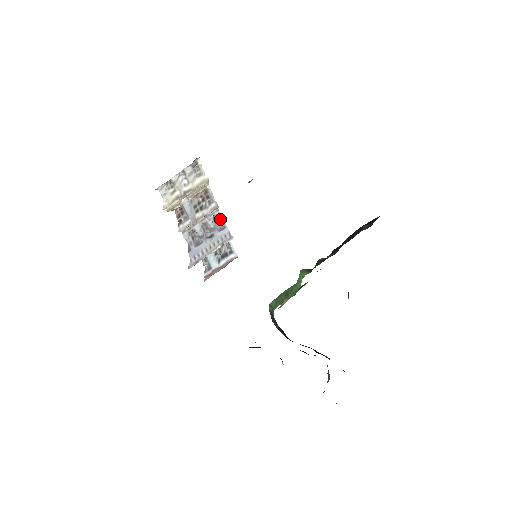
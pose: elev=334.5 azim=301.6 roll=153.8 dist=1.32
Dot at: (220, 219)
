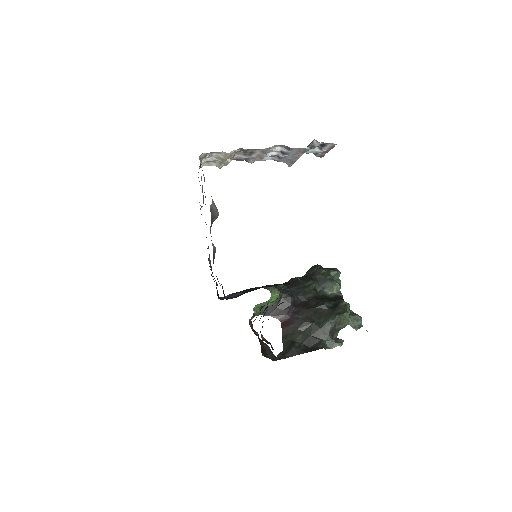
Dot at: (281, 145)
